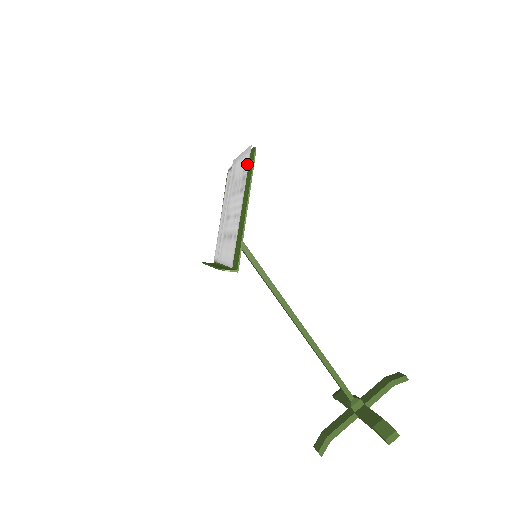
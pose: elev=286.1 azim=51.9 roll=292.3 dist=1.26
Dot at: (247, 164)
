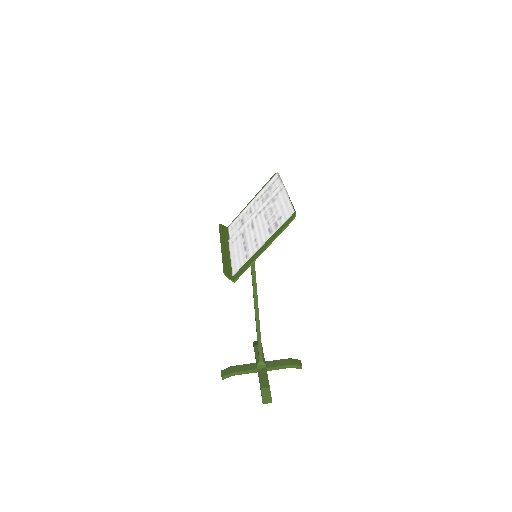
Dot at: (284, 220)
